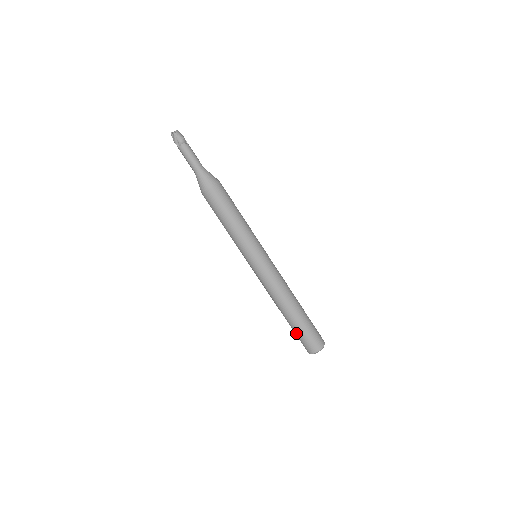
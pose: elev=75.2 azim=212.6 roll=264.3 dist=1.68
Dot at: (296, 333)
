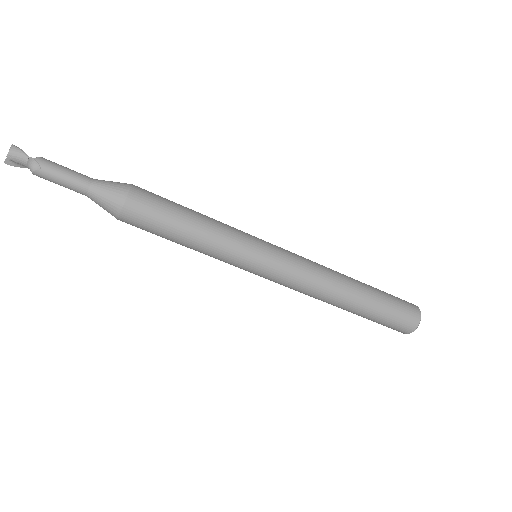
Dot at: occluded
